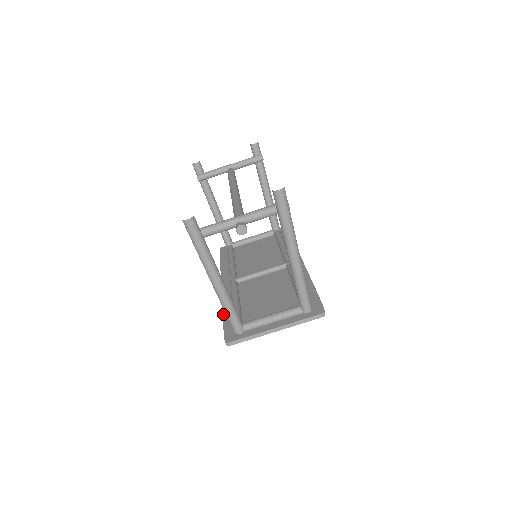
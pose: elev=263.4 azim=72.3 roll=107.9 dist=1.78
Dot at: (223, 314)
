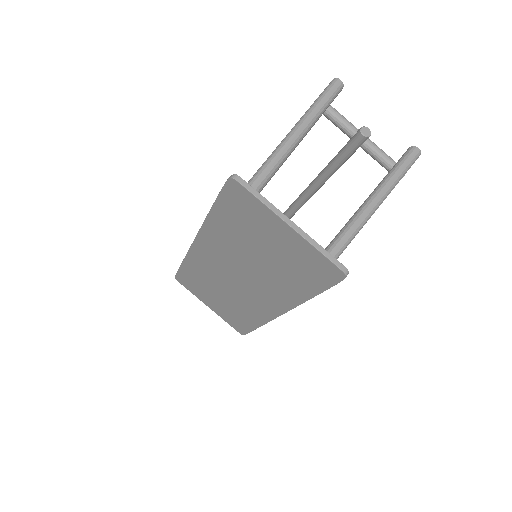
Dot at: occluded
